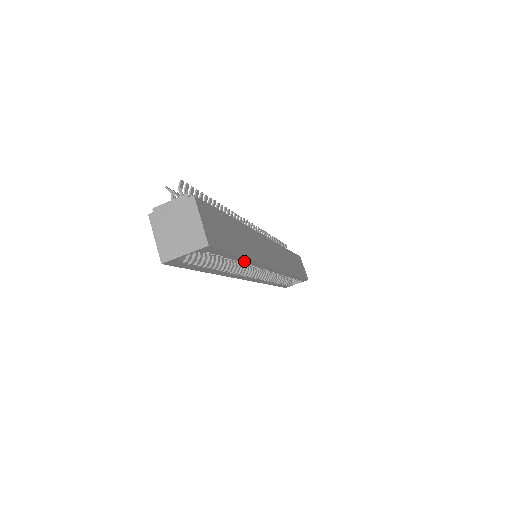
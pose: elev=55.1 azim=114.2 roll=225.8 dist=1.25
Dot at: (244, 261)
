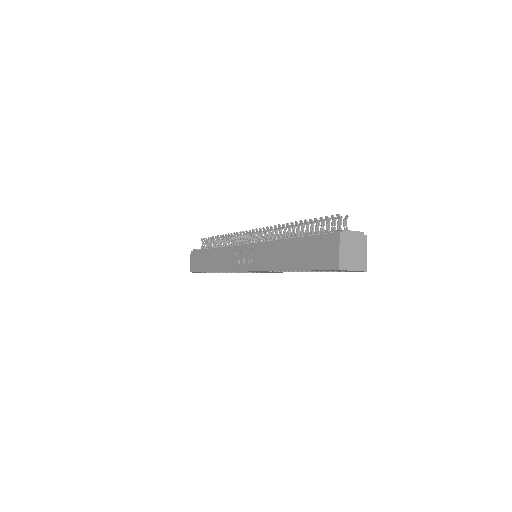
Dot at: occluded
